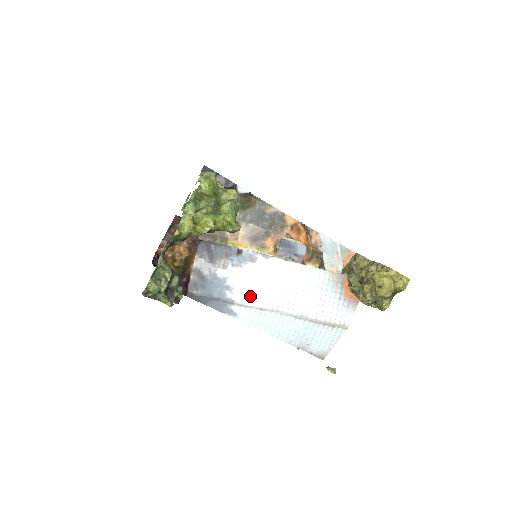
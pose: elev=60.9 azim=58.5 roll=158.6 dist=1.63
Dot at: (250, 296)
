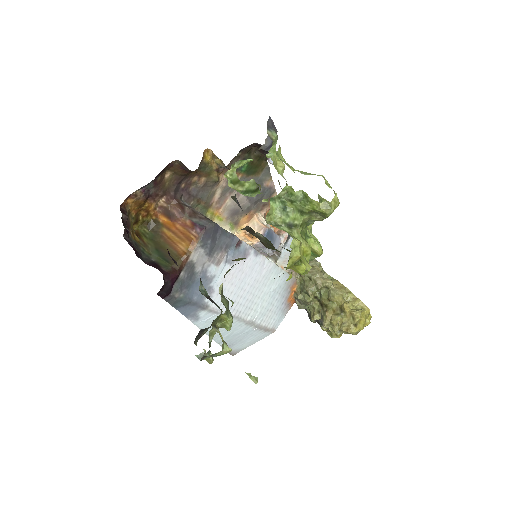
Dot at: occluded
